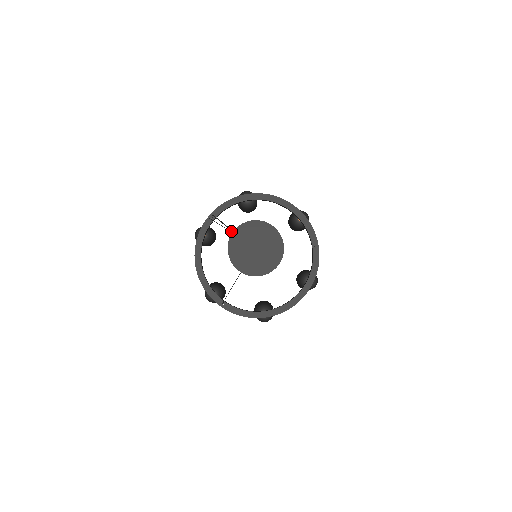
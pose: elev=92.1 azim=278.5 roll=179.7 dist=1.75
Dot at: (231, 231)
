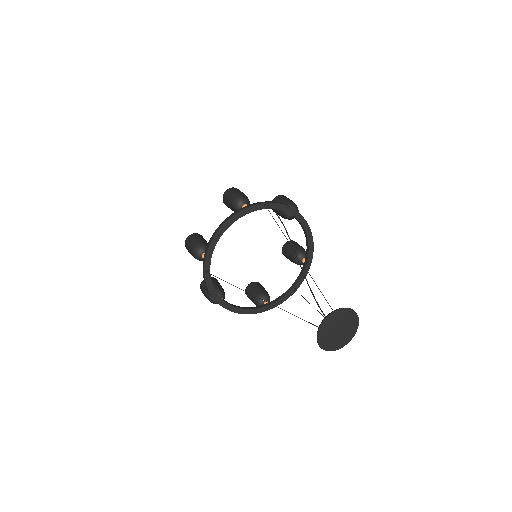
Dot at: occluded
